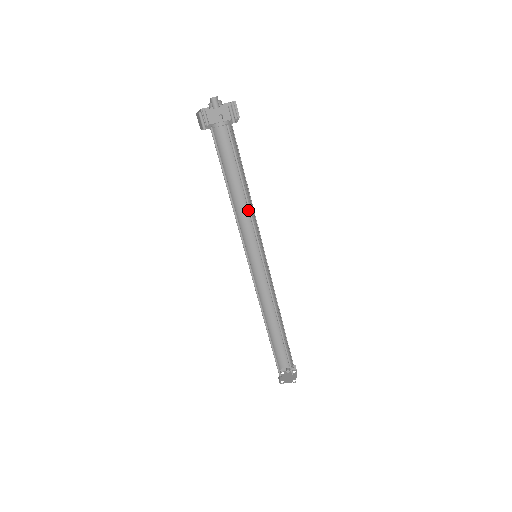
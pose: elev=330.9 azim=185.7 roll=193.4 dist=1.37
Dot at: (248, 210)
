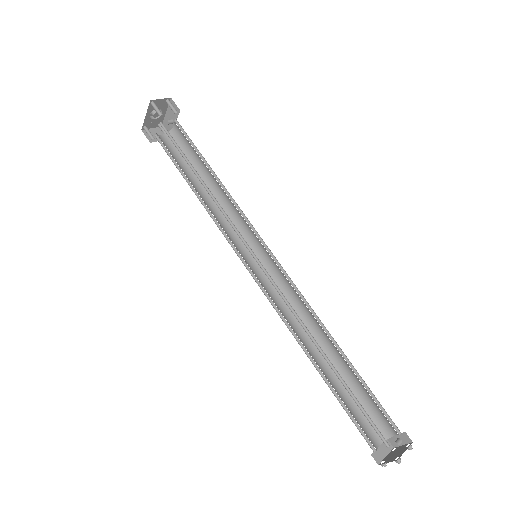
Dot at: (232, 203)
